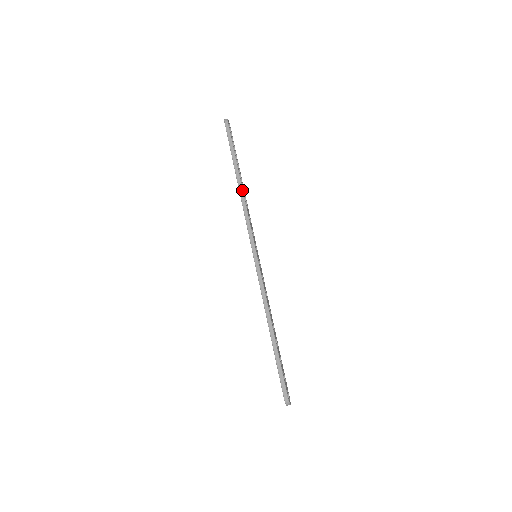
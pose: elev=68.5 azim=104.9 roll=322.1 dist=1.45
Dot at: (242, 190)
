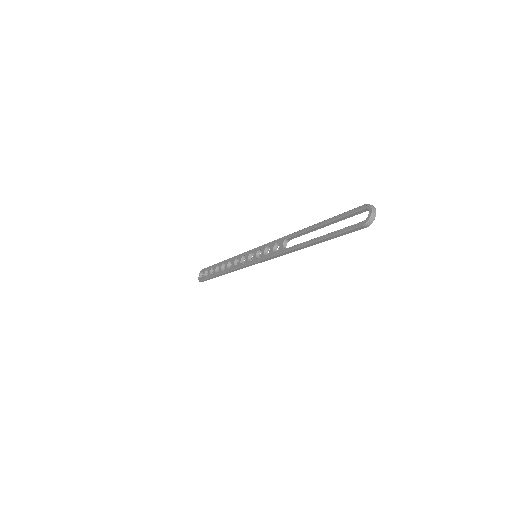
Dot at: occluded
